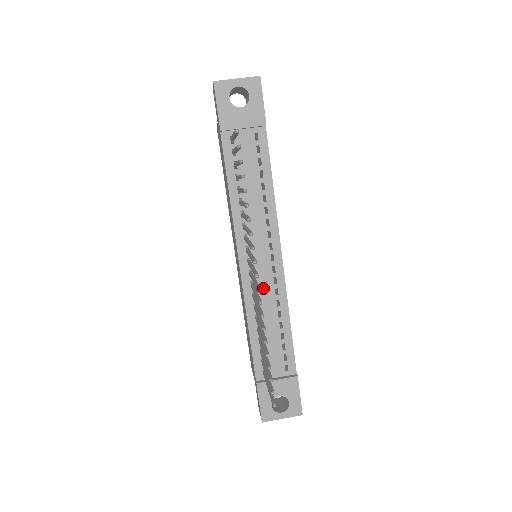
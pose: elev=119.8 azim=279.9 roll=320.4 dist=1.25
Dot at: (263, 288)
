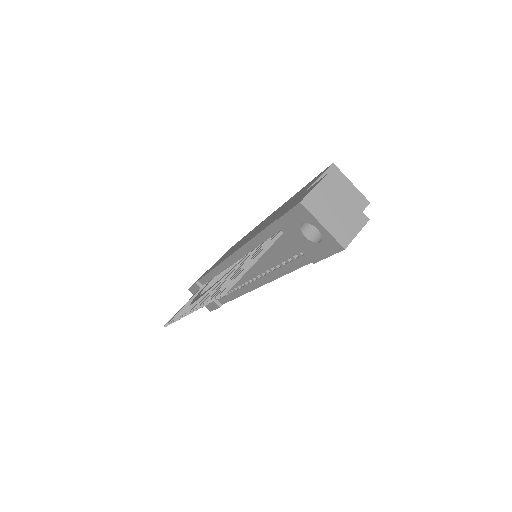
Dot at: occluded
